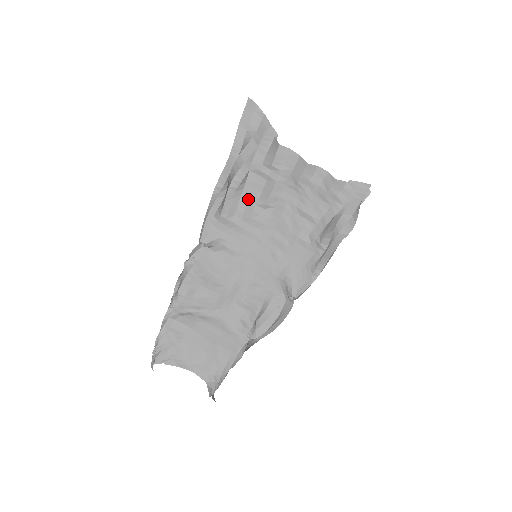
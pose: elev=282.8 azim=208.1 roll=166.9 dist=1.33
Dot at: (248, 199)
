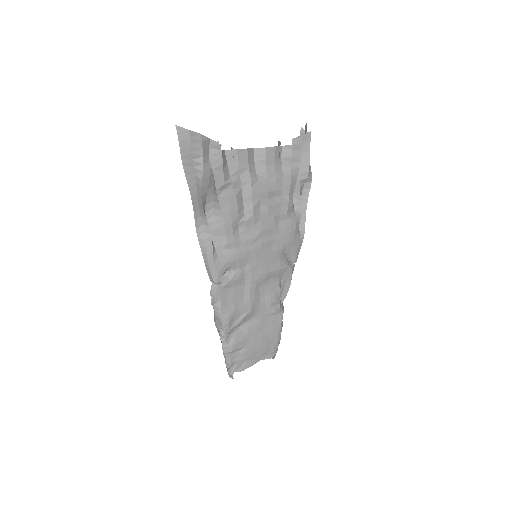
Dot at: (231, 223)
